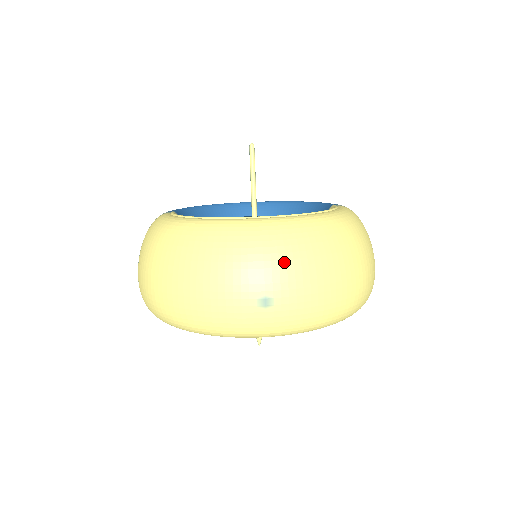
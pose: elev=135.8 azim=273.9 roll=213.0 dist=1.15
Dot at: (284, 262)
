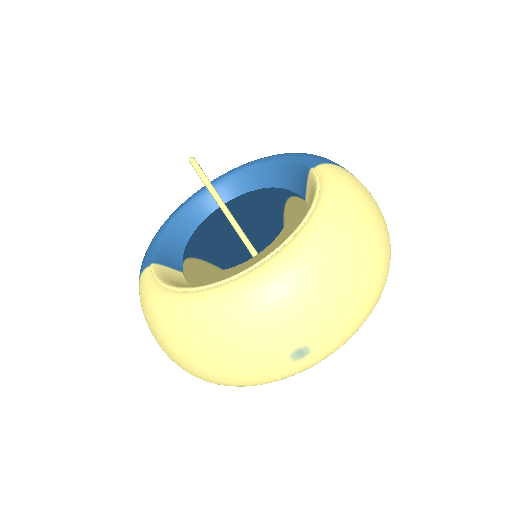
Dot at: (300, 312)
